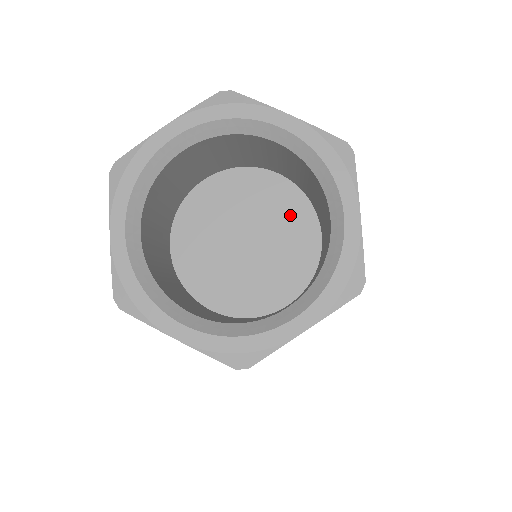
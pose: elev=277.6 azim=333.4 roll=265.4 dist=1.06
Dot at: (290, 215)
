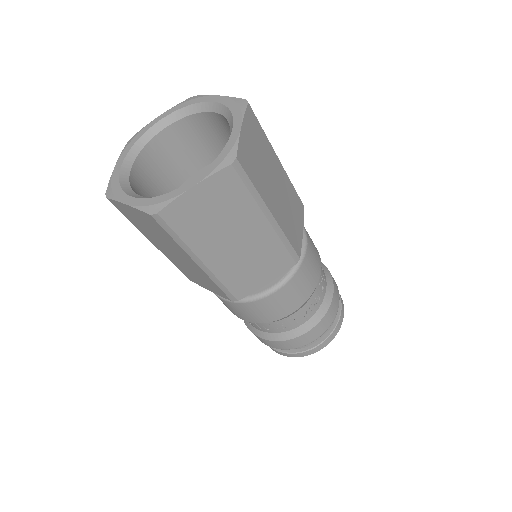
Dot at: occluded
